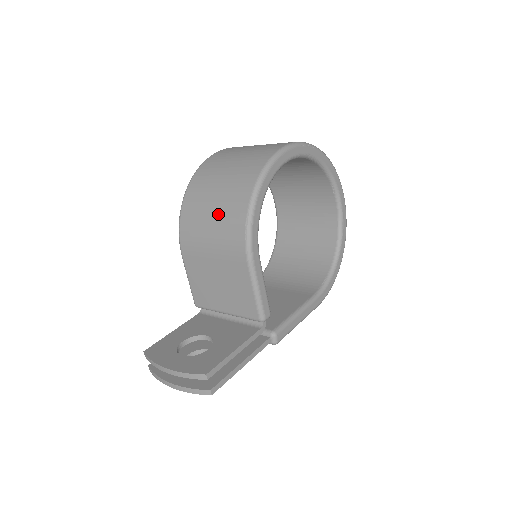
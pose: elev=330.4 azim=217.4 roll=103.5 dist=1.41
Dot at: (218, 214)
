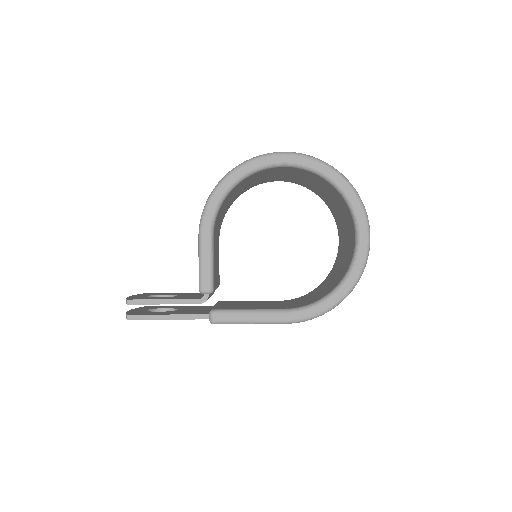
Dot at: occluded
